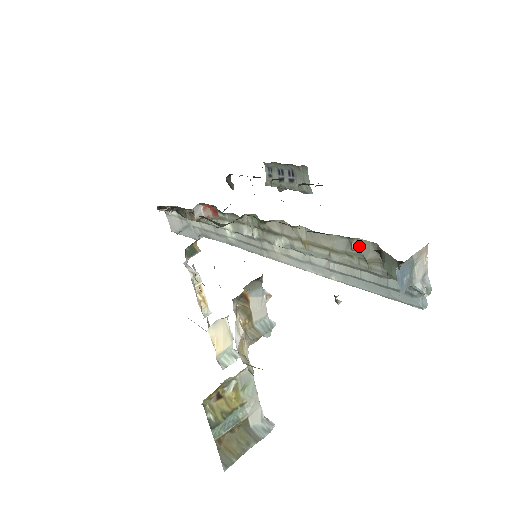
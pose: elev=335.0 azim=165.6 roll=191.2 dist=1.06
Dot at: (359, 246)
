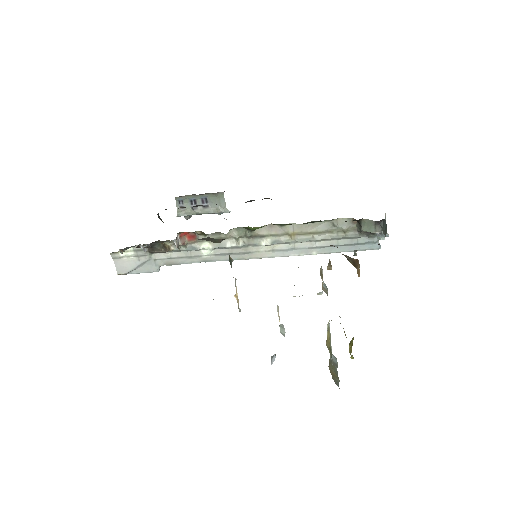
Dot at: (339, 223)
